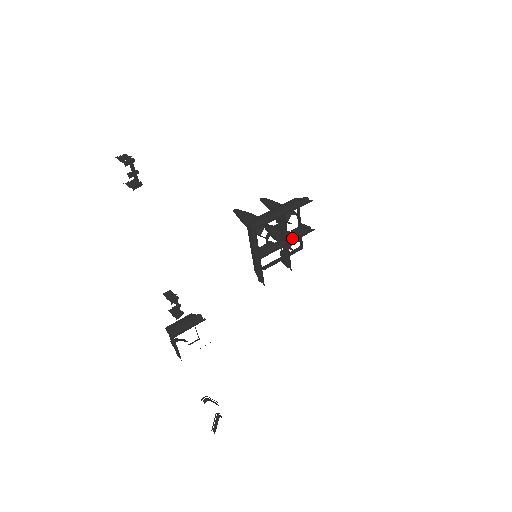
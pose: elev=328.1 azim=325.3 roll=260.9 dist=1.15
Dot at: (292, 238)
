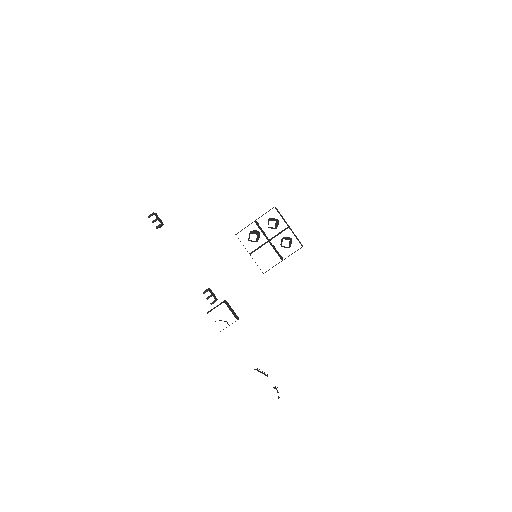
Dot at: (274, 237)
